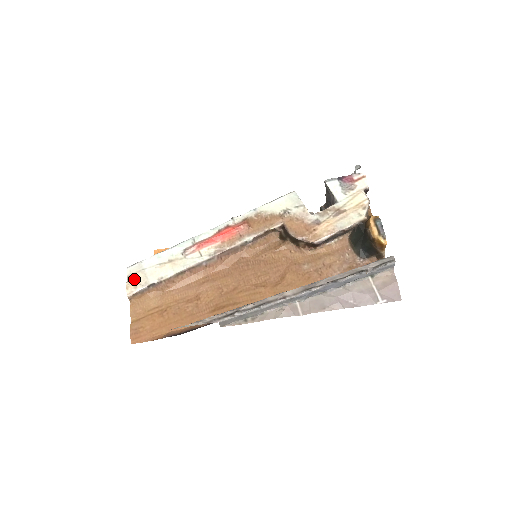
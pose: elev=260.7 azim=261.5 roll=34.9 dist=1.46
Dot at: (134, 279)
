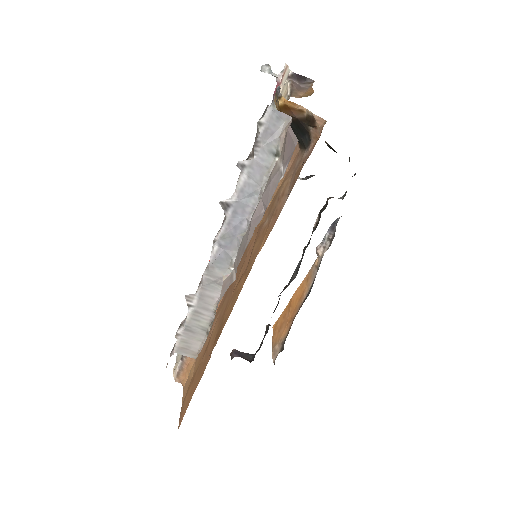
Dot at: (177, 360)
